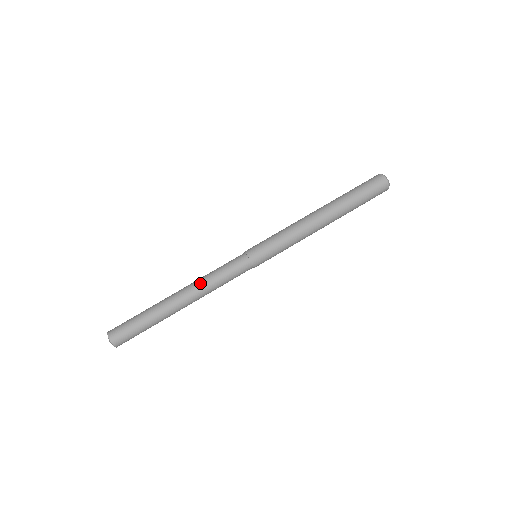
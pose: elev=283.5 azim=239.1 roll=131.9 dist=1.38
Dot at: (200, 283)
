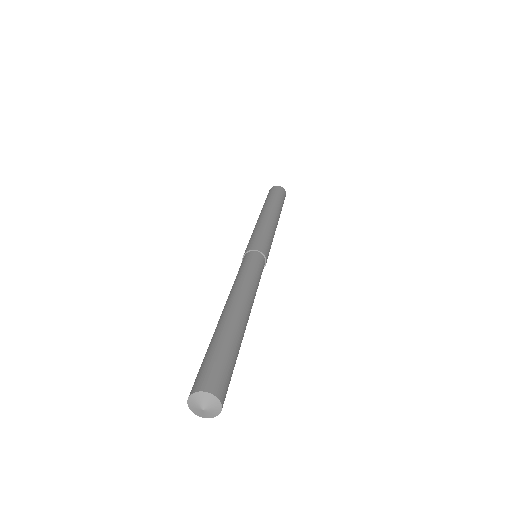
Dot at: (244, 285)
